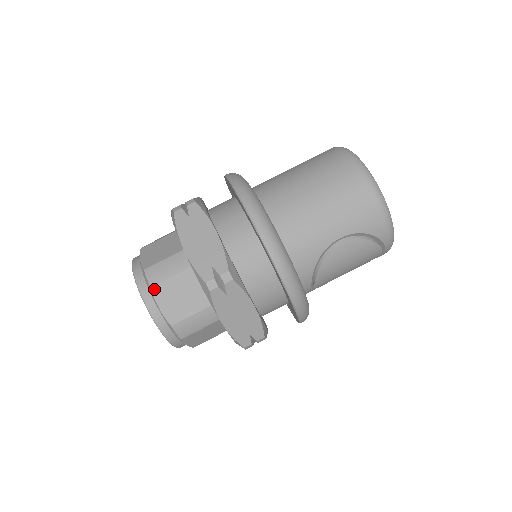
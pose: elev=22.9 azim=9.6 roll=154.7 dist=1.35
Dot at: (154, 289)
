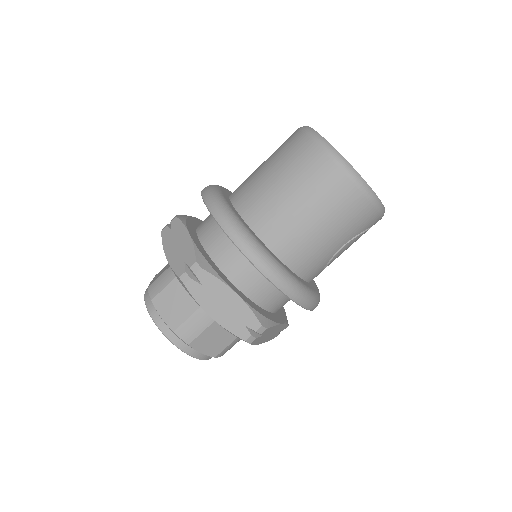
Dot at: (192, 344)
